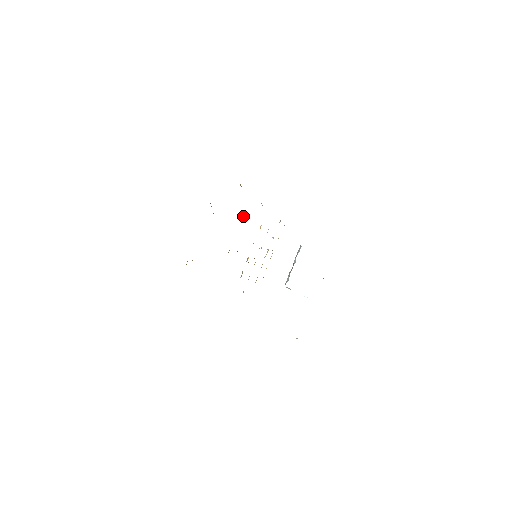
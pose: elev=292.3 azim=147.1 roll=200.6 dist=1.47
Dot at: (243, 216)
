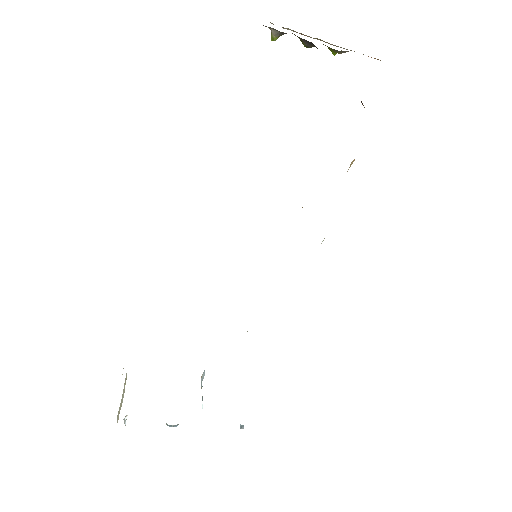
Dot at: occluded
